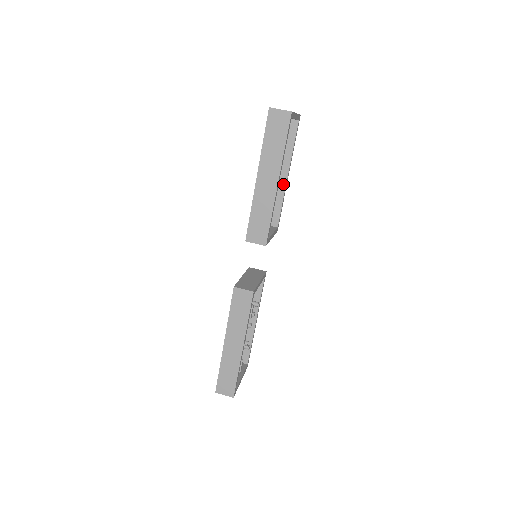
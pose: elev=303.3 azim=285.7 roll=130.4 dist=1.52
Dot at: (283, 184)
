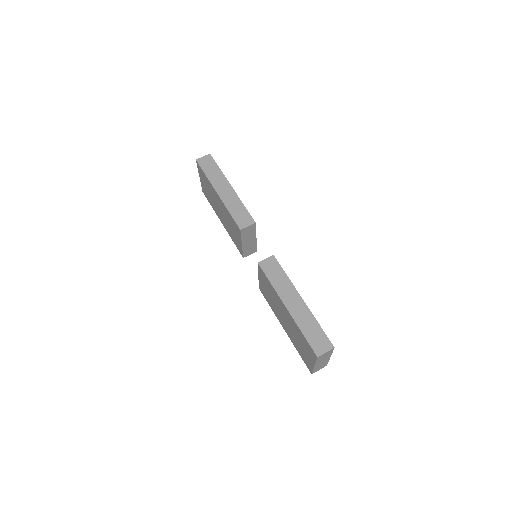
Dot at: occluded
